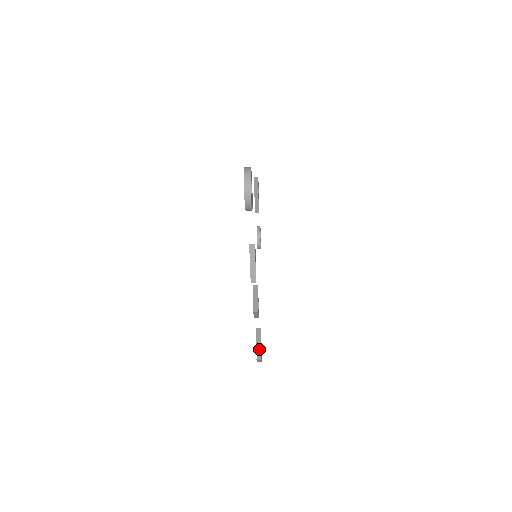
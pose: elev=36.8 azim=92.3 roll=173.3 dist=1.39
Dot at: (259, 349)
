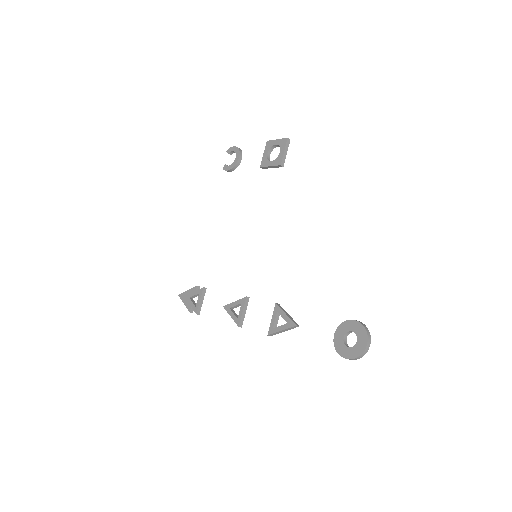
Dot at: occluded
